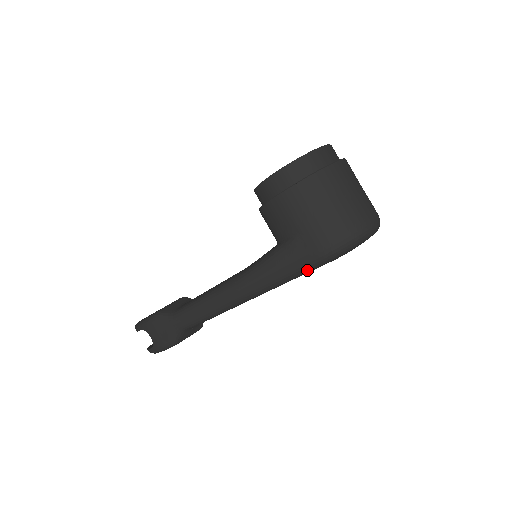
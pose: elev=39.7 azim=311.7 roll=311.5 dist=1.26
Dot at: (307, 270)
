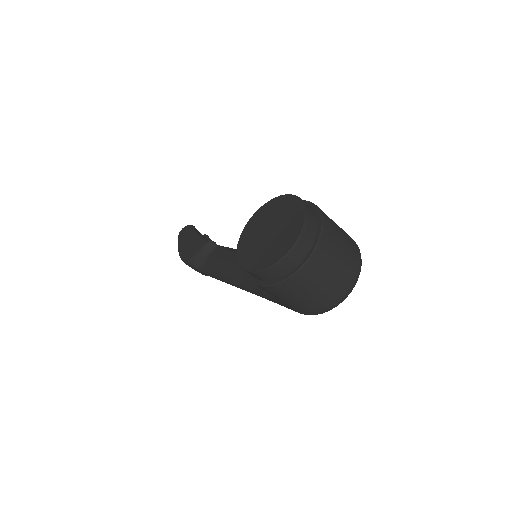
Dot at: occluded
